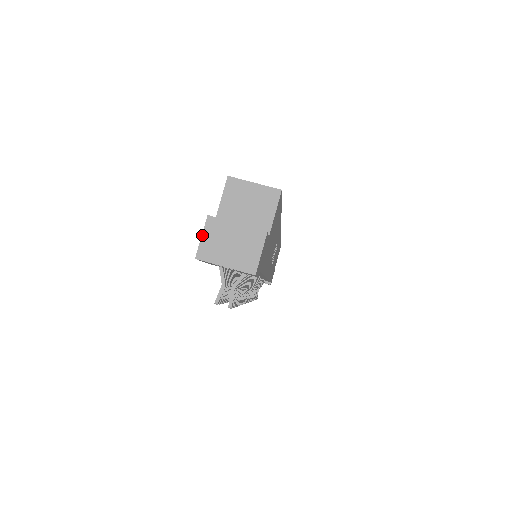
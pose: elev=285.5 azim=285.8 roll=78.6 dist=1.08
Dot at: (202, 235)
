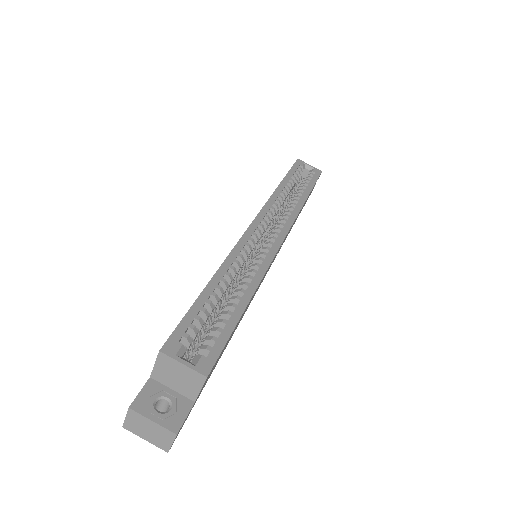
Dot at: (126, 417)
